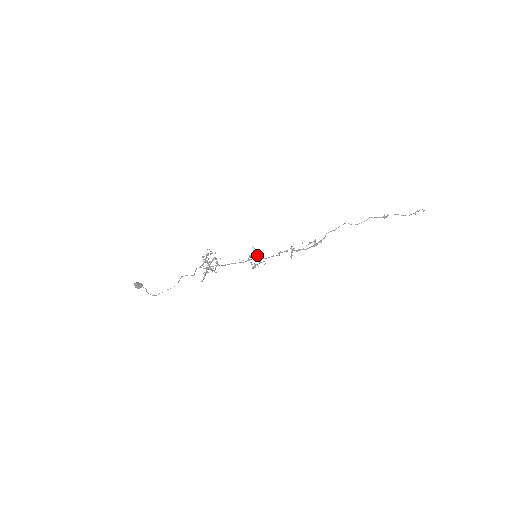
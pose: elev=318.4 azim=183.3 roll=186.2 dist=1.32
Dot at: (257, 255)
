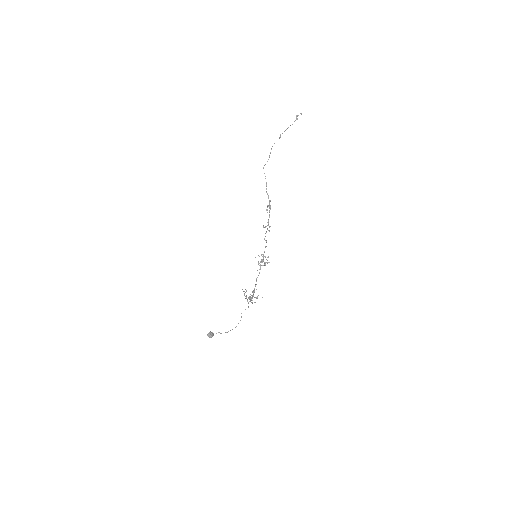
Dot at: (263, 260)
